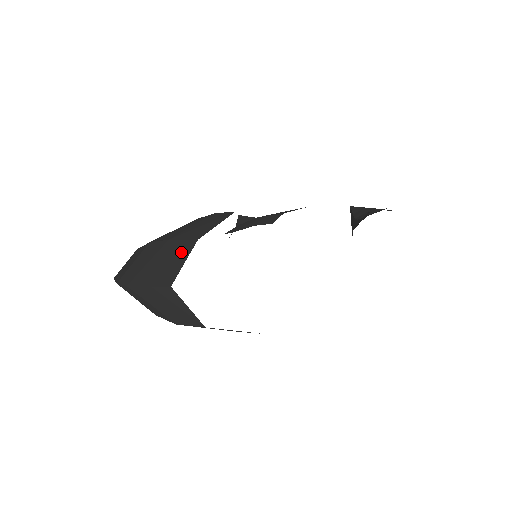
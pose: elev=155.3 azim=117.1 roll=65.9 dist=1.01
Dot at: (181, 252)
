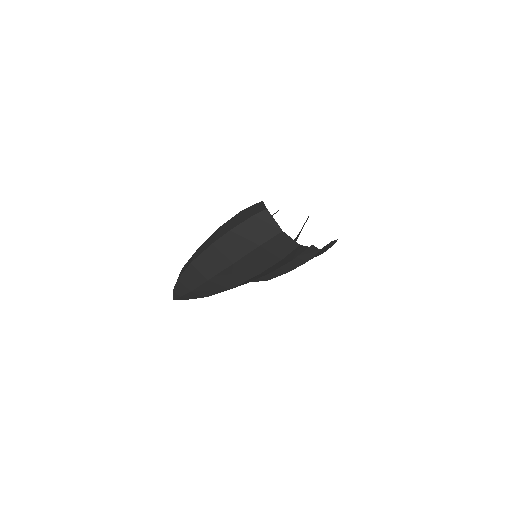
Dot at: (258, 205)
